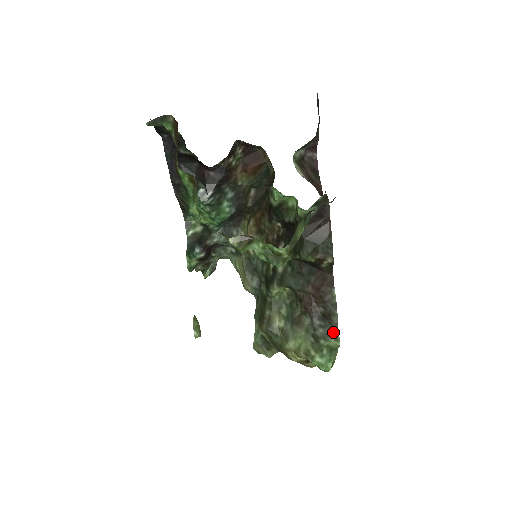
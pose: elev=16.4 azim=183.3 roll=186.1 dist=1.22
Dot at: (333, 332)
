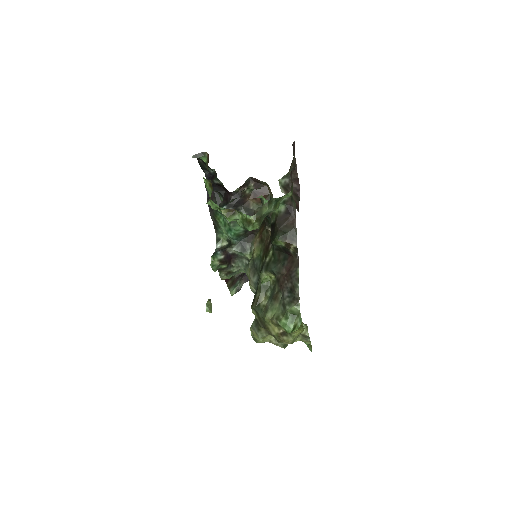
Dot at: (295, 300)
